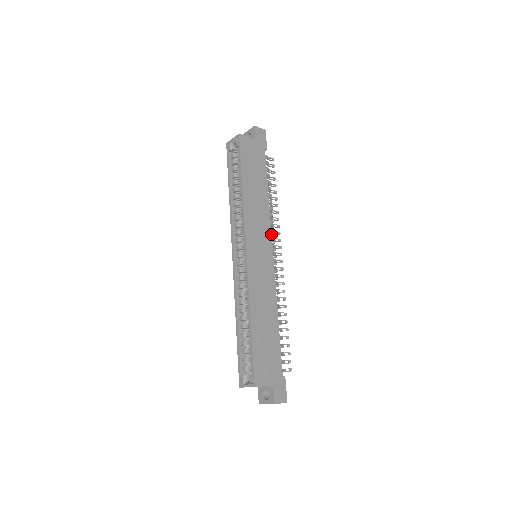
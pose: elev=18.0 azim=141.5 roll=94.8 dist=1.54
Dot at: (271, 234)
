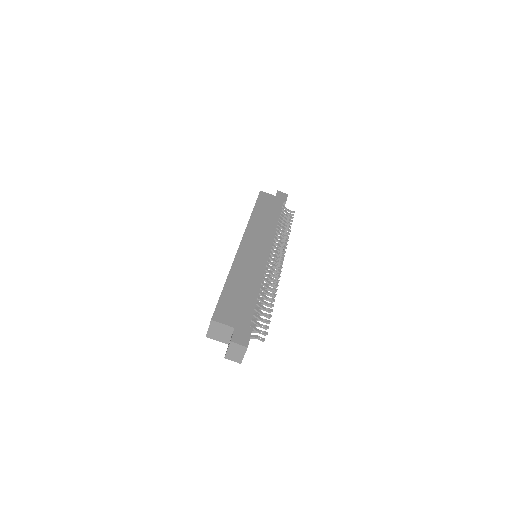
Dot at: (272, 241)
